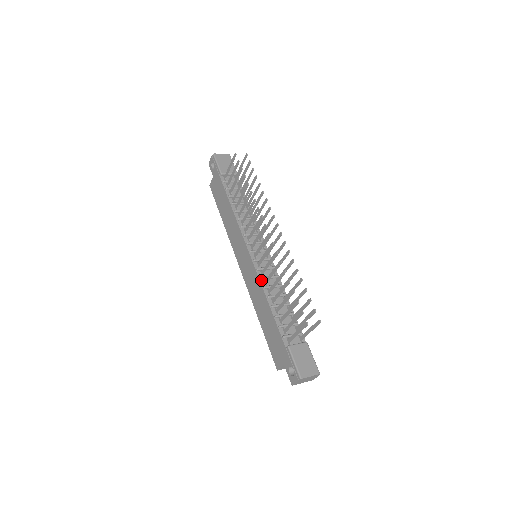
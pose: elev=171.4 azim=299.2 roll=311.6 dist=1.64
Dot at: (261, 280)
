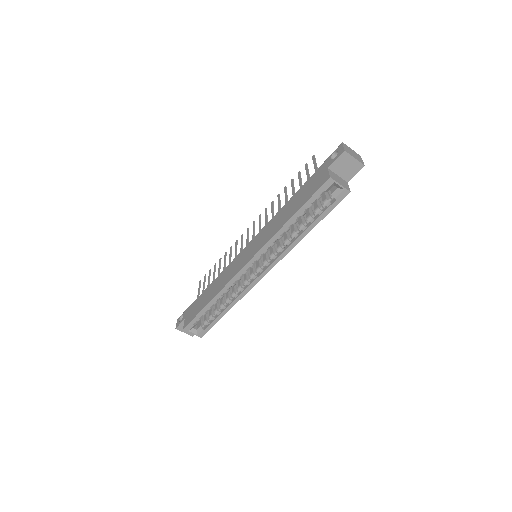
Dot at: (268, 224)
